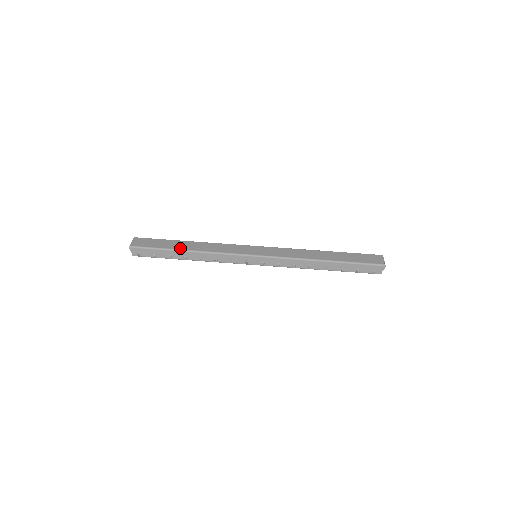
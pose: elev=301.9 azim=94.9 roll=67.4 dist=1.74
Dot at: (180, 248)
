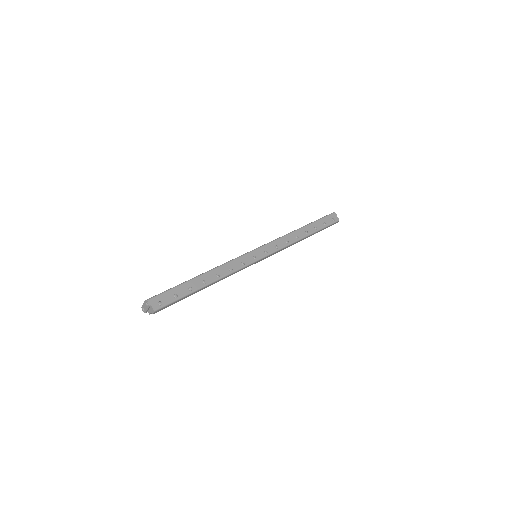
Dot at: (193, 278)
